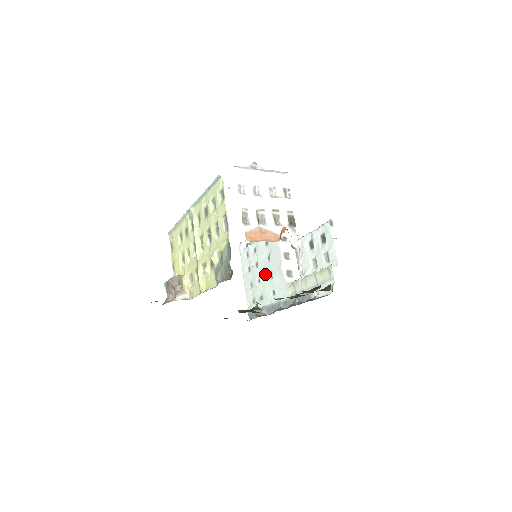
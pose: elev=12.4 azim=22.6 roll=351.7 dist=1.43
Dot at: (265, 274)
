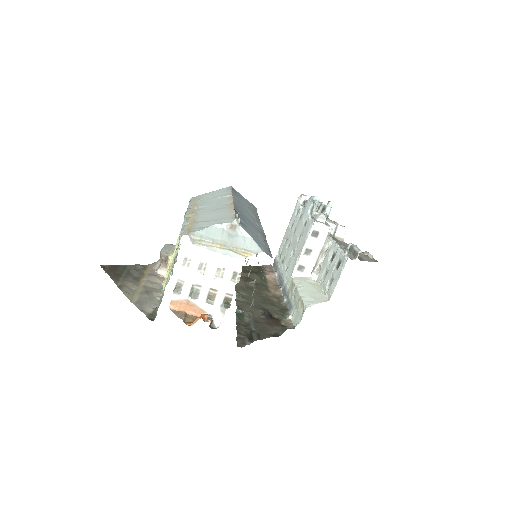
Dot at: (292, 247)
